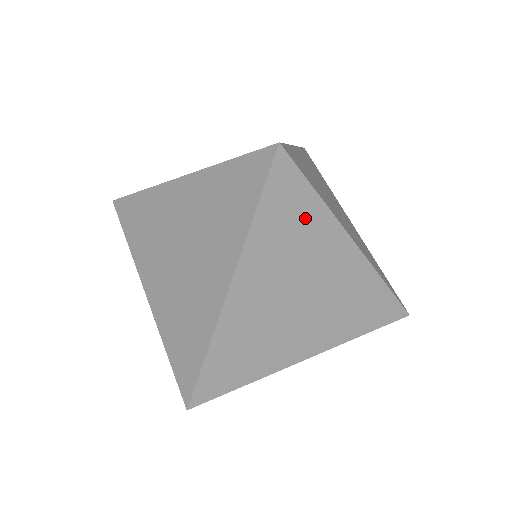
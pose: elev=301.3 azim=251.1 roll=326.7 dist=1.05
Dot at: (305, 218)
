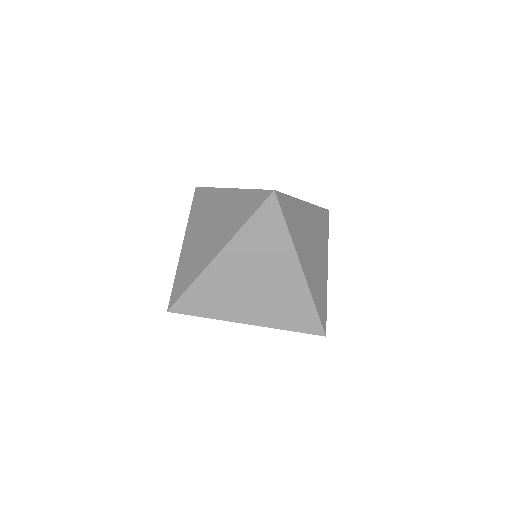
Dot at: (275, 238)
